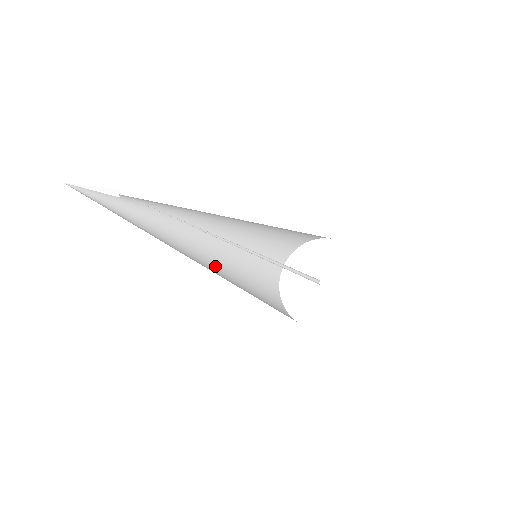
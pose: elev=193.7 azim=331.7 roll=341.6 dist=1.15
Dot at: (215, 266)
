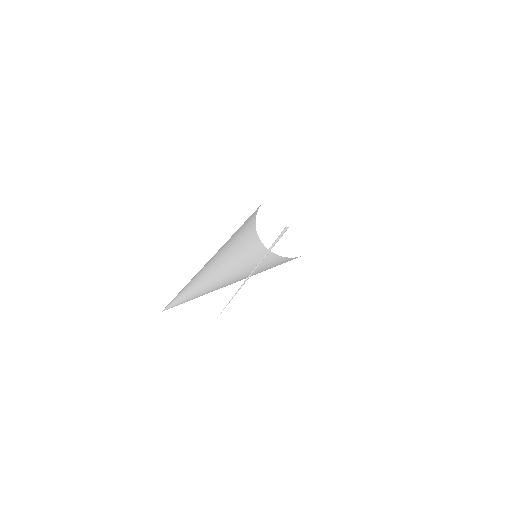
Dot at: (227, 265)
